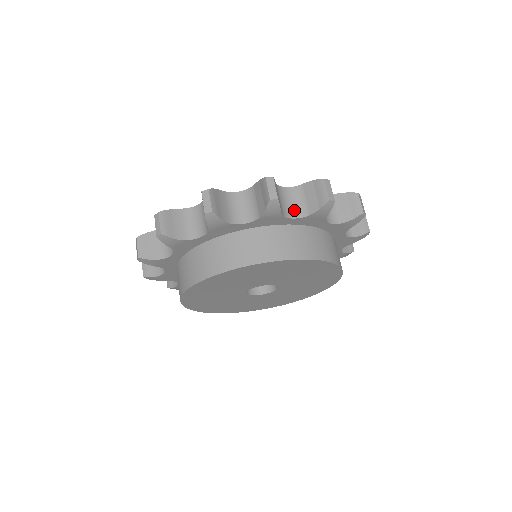
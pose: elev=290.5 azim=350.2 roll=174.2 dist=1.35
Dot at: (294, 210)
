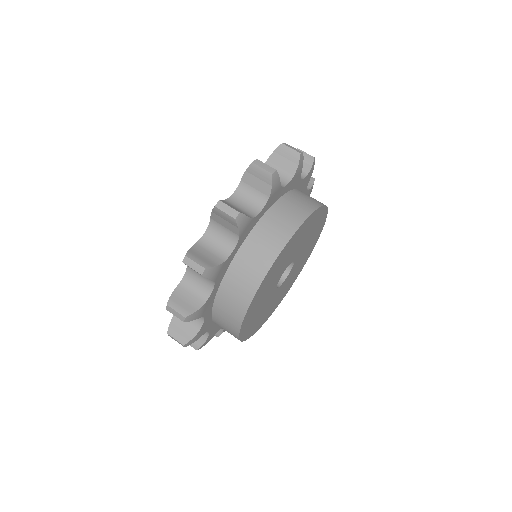
Dot at: (227, 243)
